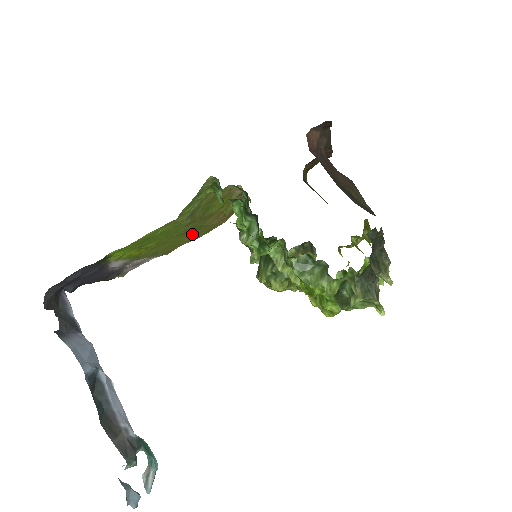
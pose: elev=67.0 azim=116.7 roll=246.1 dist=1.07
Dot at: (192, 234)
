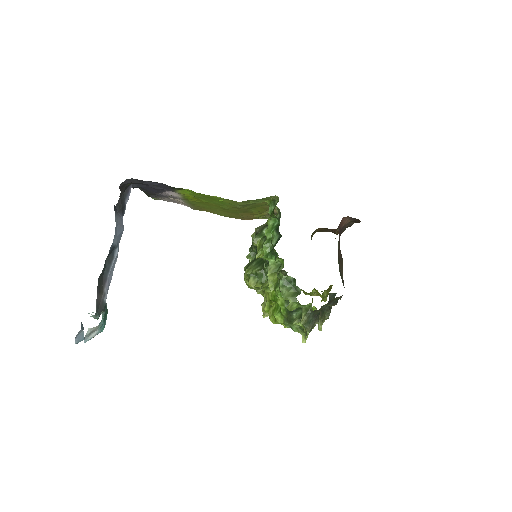
Dot at: (224, 212)
